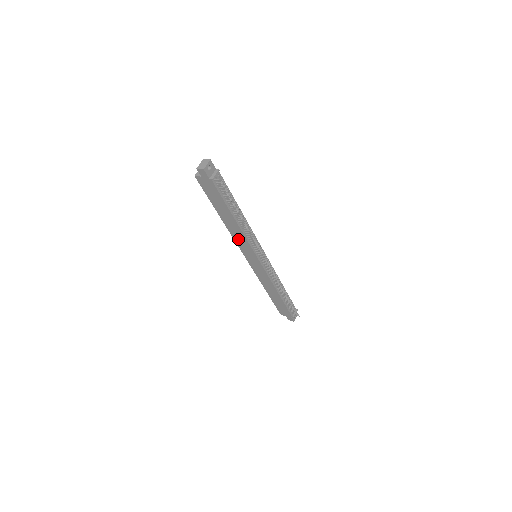
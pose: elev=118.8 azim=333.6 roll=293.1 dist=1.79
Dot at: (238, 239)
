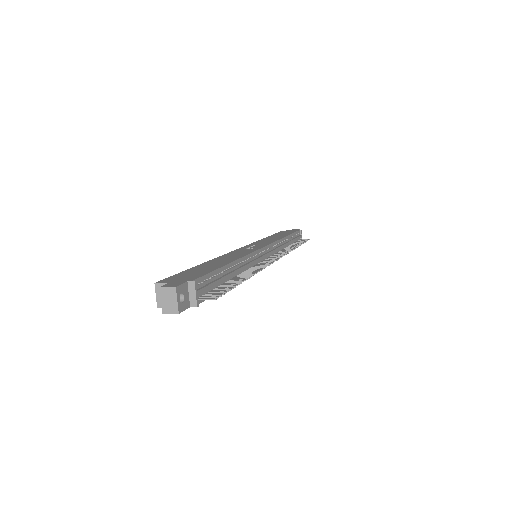
Dot at: occluded
